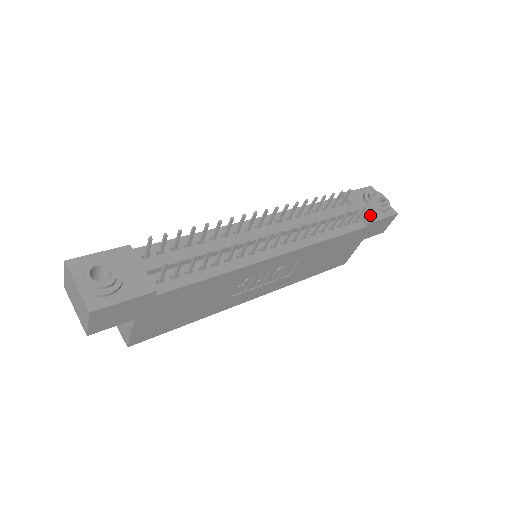
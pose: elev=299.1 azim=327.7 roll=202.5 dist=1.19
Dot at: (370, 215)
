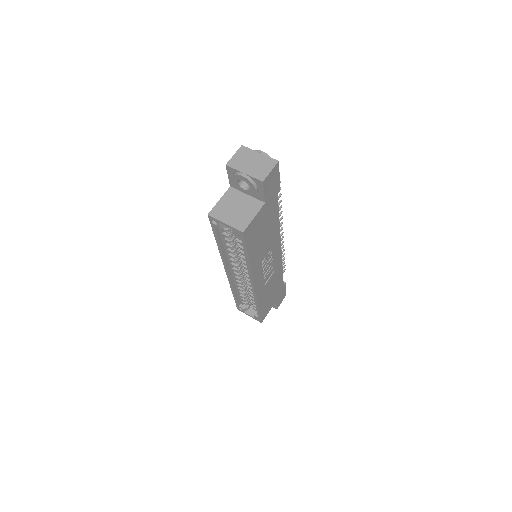
Dot at: occluded
